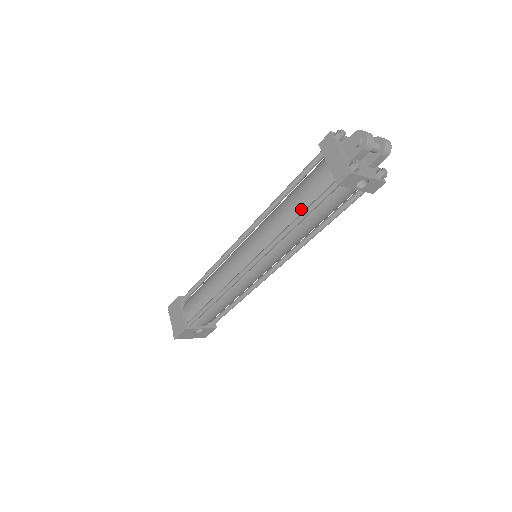
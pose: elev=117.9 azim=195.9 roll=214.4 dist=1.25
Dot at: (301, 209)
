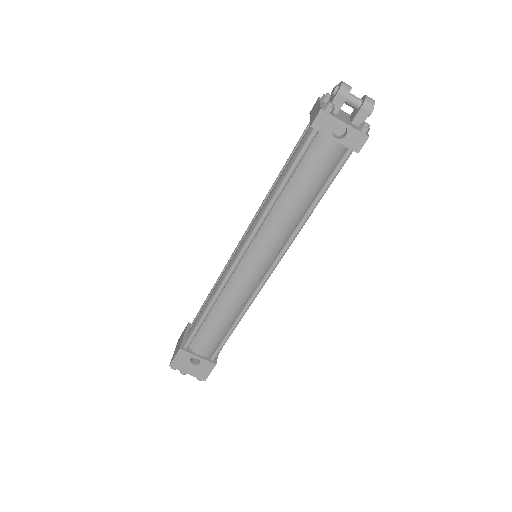
Dot at: occluded
